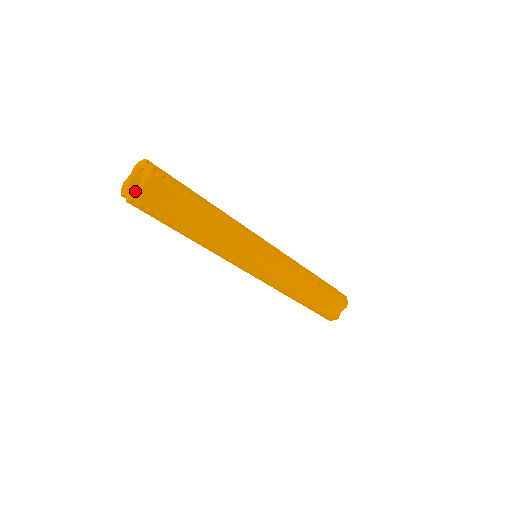
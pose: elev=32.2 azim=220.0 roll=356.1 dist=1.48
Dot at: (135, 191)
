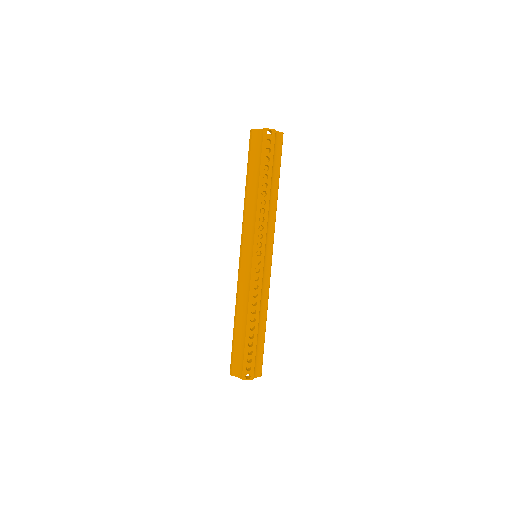
Dot at: (273, 130)
